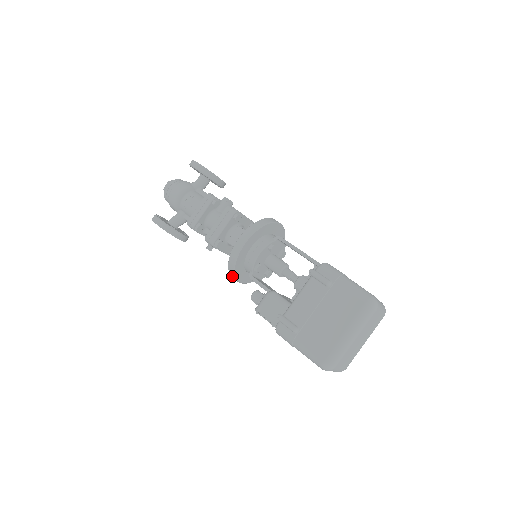
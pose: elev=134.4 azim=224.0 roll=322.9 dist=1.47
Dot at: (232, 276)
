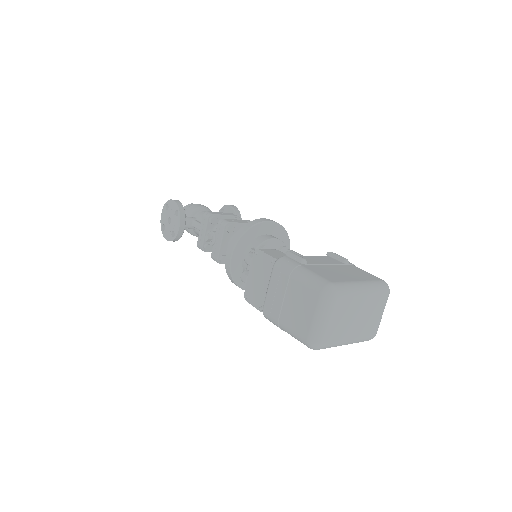
Dot at: (232, 242)
